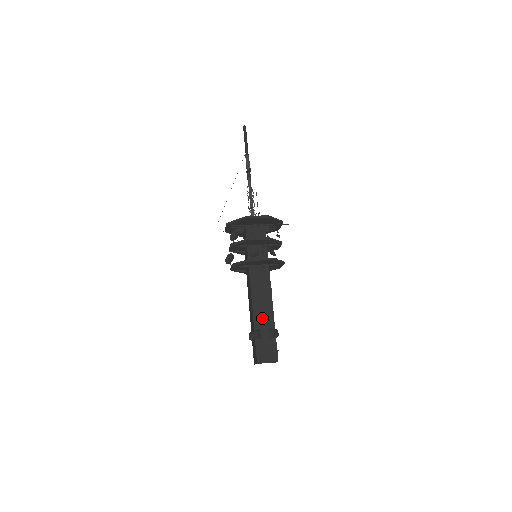
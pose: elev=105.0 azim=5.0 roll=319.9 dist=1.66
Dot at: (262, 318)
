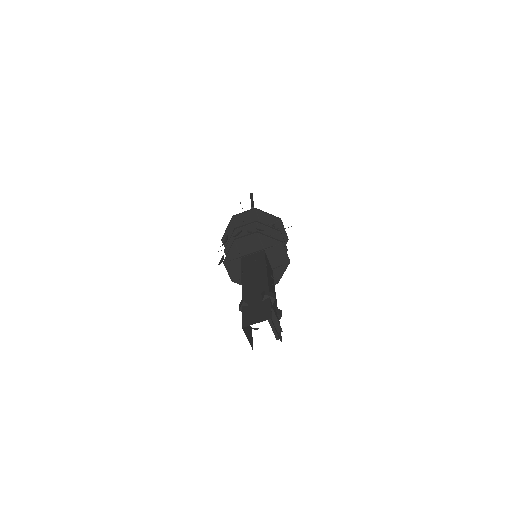
Dot at: (253, 288)
